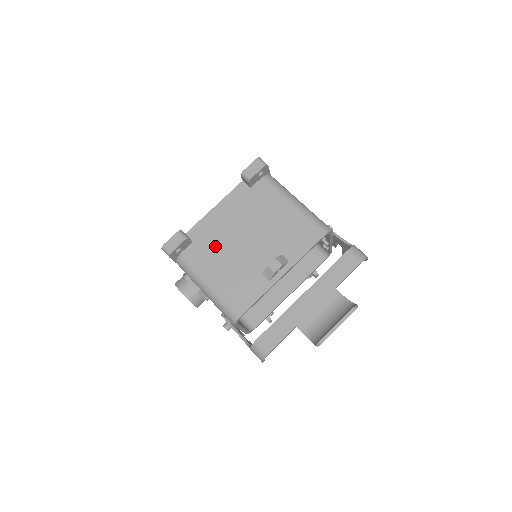
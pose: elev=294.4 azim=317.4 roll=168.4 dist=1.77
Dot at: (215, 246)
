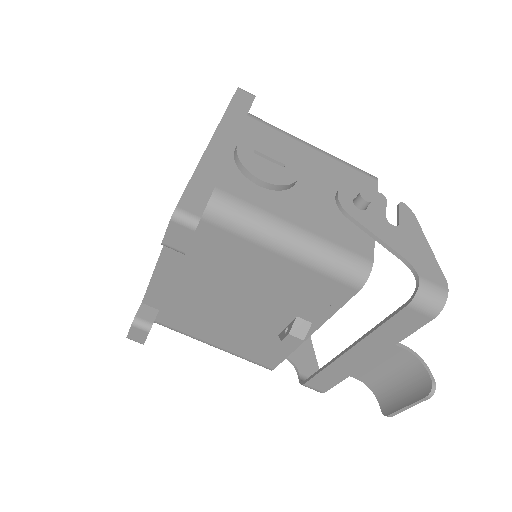
Dot at: (193, 313)
